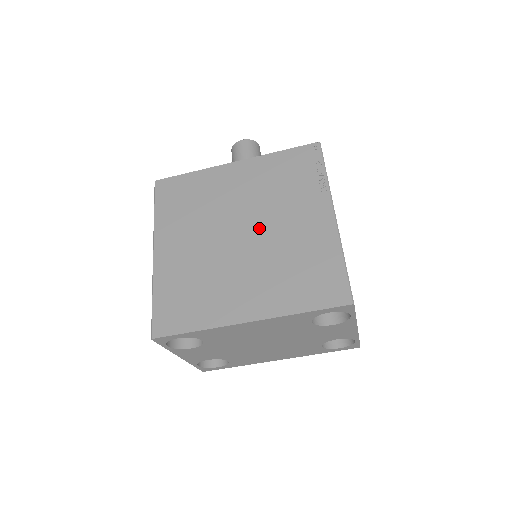
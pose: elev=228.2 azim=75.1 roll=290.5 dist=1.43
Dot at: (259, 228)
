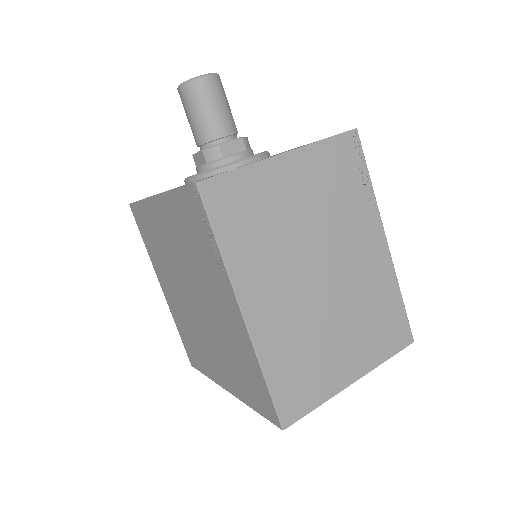
Dot at: (200, 298)
